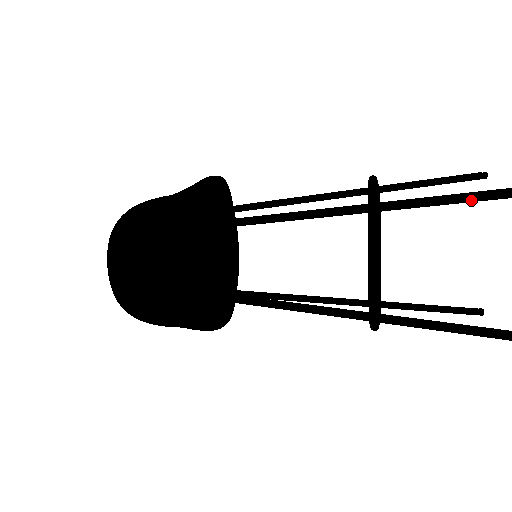
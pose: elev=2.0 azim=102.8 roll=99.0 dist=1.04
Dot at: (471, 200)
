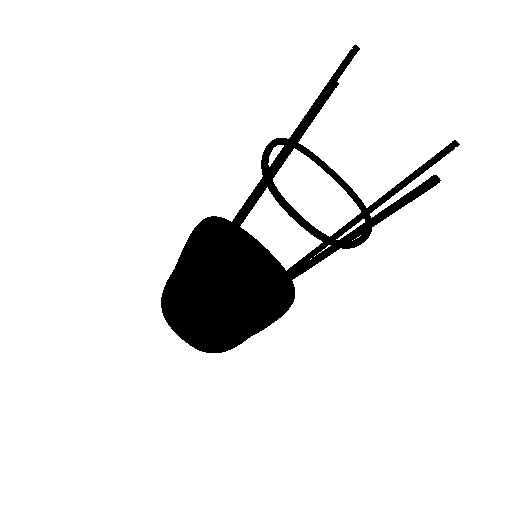
Dot at: (302, 132)
